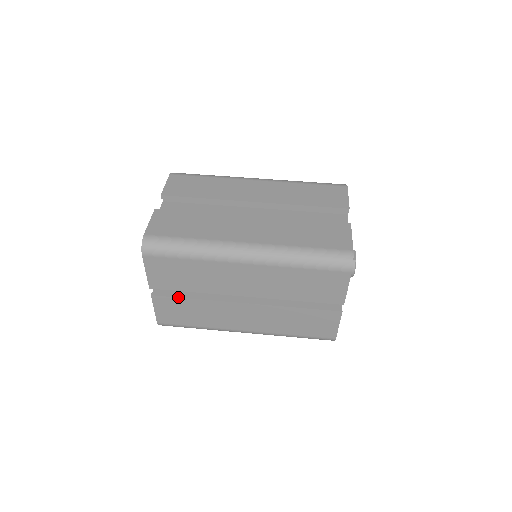
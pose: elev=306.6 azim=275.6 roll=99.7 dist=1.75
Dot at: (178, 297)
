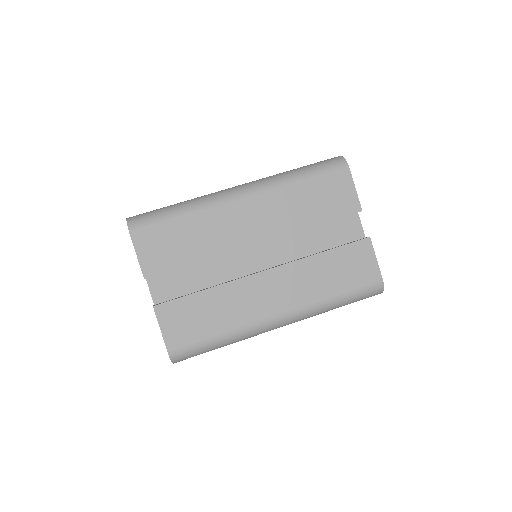
Dot at: occluded
